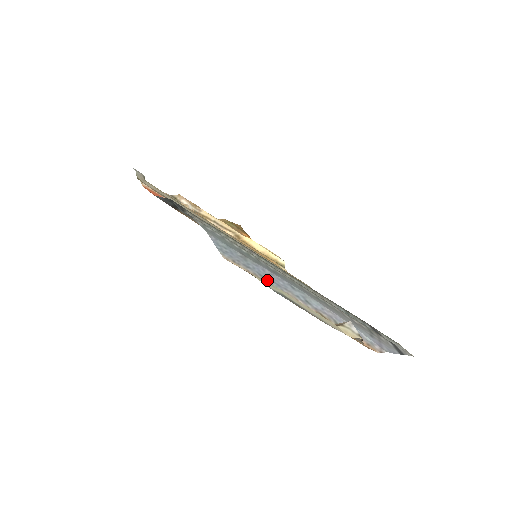
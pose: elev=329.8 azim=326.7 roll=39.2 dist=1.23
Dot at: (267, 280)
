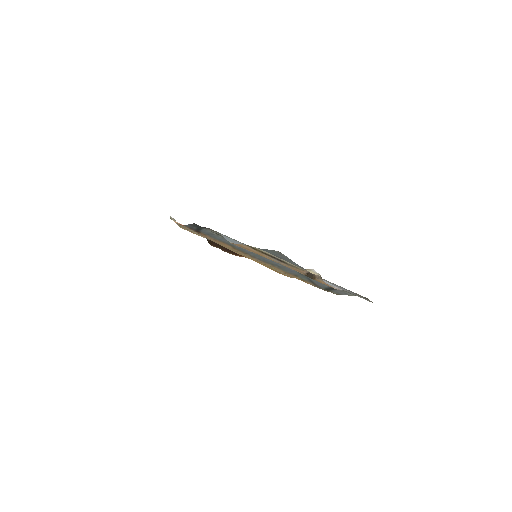
Dot at: occluded
